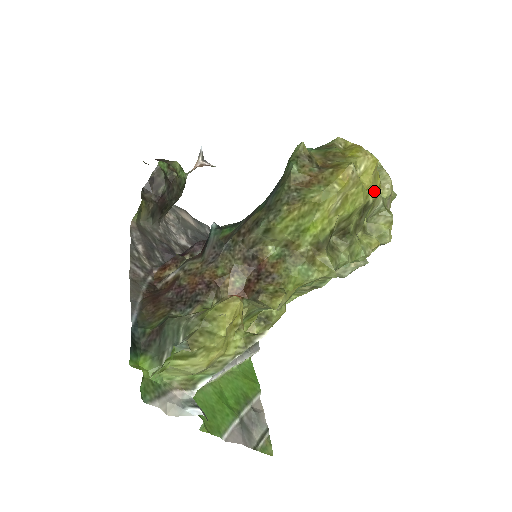
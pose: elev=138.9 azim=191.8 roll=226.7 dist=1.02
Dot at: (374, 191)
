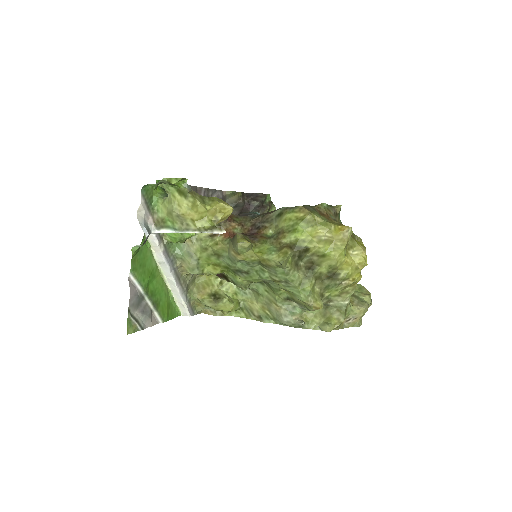
Dot at: (348, 273)
